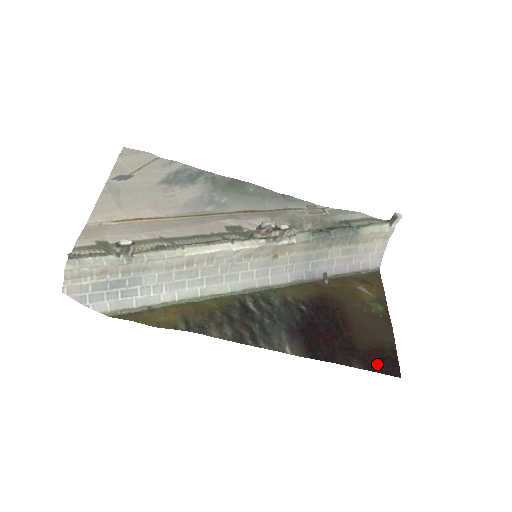
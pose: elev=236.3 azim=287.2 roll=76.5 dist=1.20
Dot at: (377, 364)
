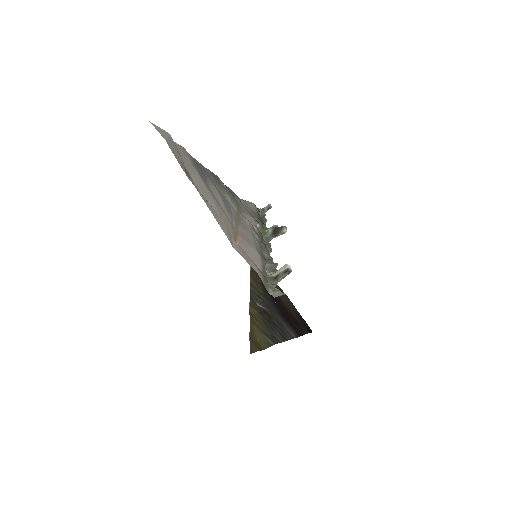
Dot at: (306, 327)
